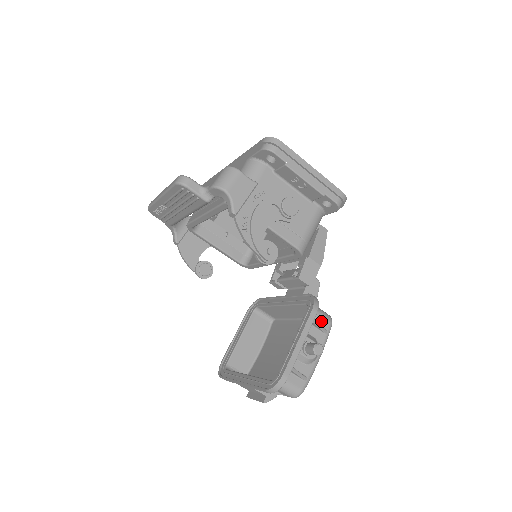
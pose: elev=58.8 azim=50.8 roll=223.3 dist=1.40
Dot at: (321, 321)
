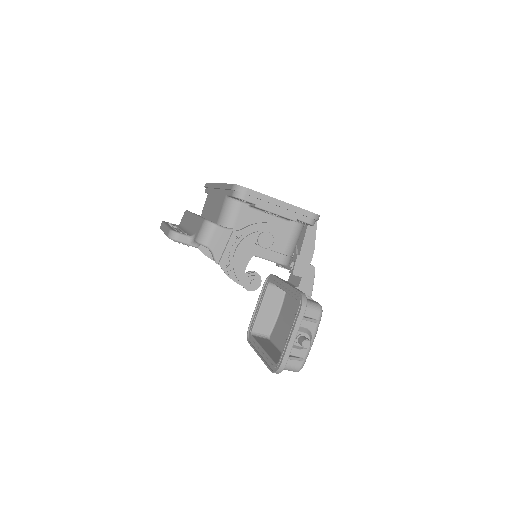
Dot at: (311, 314)
